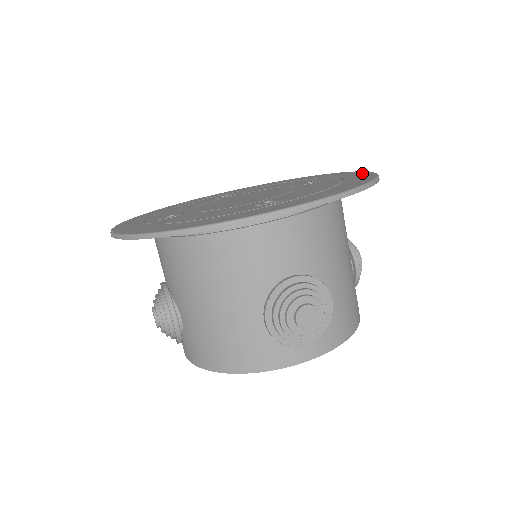
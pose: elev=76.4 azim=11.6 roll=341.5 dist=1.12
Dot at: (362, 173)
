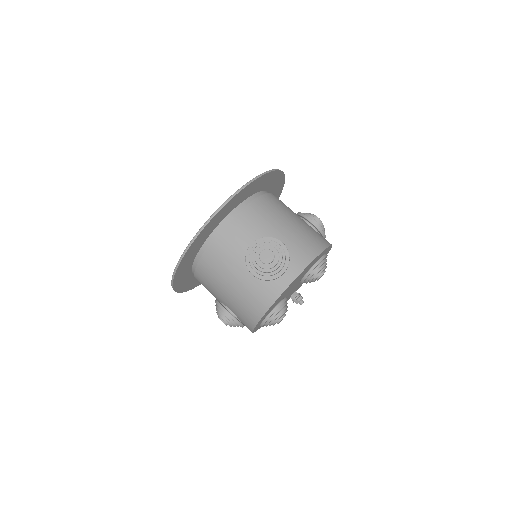
Dot at: occluded
